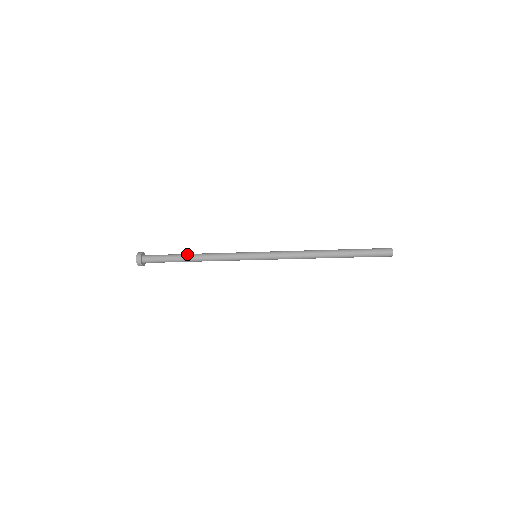
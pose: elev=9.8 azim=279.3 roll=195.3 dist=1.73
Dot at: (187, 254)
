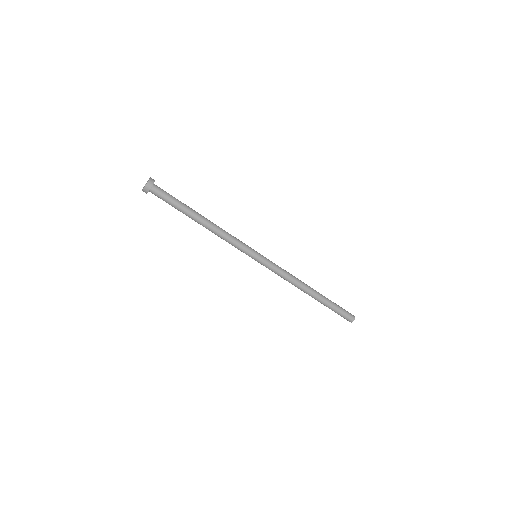
Dot at: occluded
